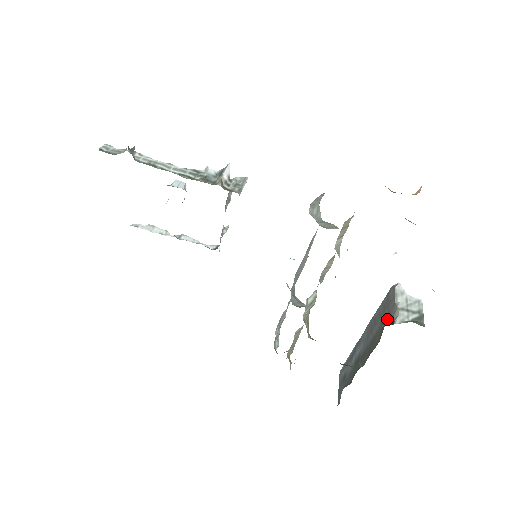
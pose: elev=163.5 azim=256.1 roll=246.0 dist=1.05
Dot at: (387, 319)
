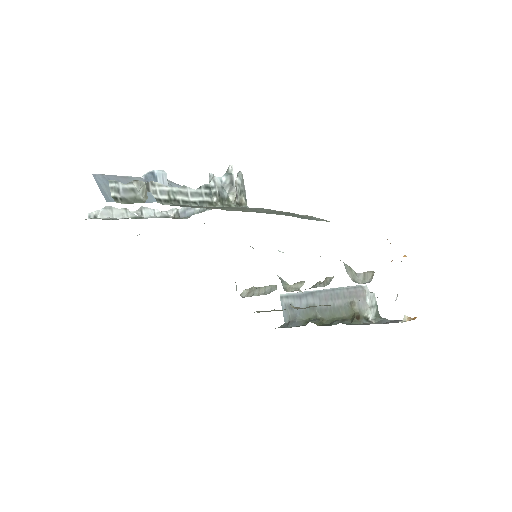
Dot at: (357, 308)
